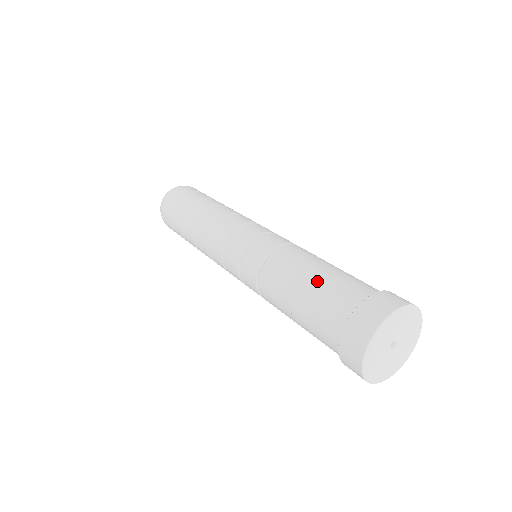
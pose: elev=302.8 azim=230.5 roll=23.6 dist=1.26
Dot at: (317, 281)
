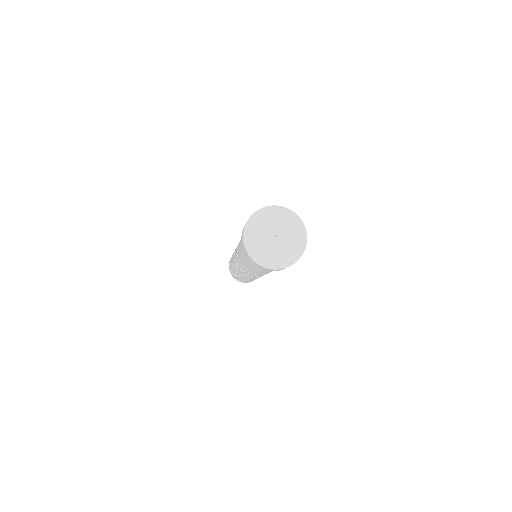
Dot at: occluded
